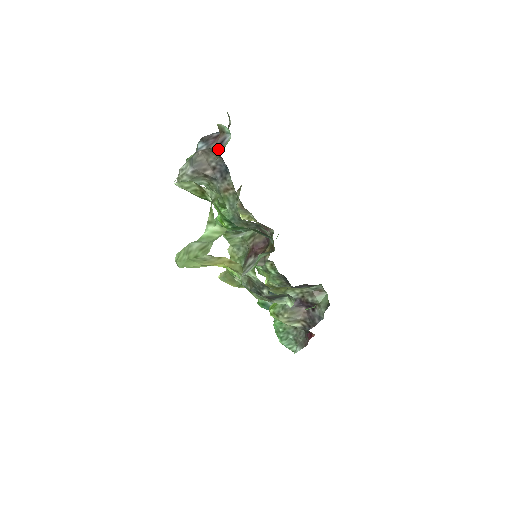
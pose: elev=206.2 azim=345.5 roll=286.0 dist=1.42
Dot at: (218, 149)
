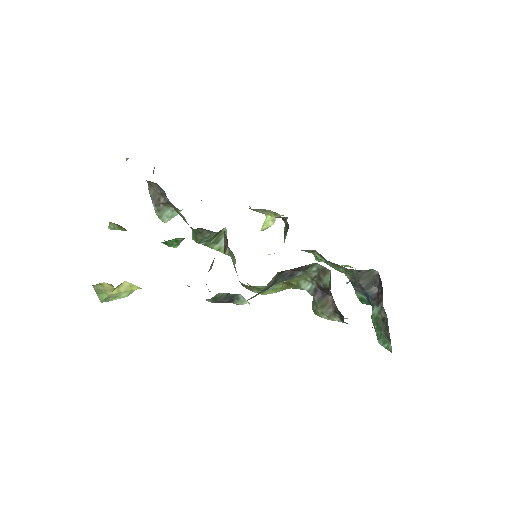
Dot at: occluded
